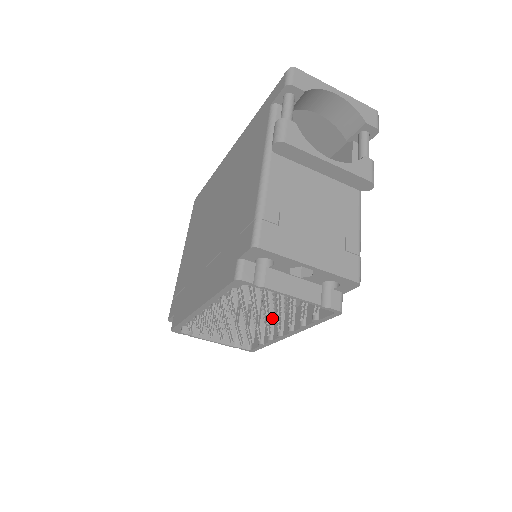
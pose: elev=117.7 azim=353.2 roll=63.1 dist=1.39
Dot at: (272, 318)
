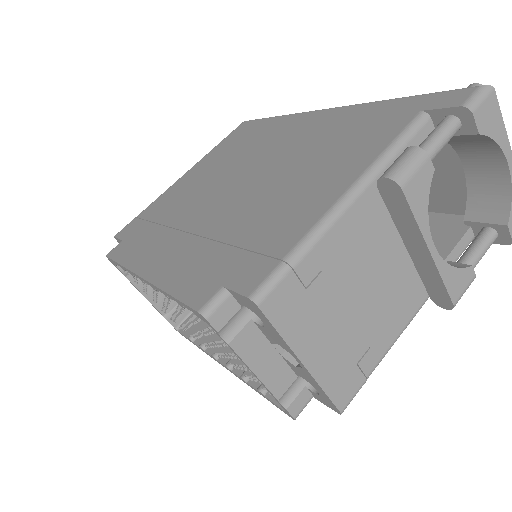
Dot at: occluded
